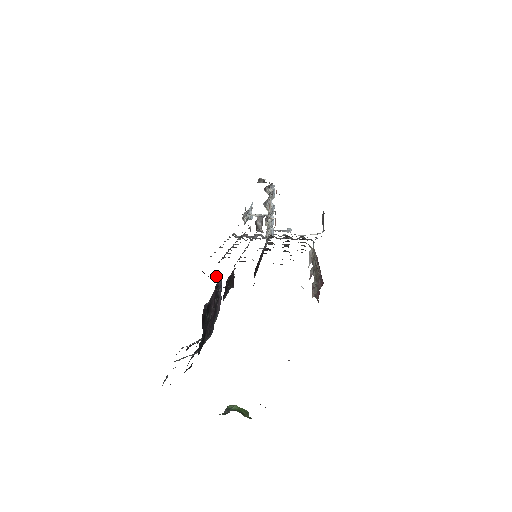
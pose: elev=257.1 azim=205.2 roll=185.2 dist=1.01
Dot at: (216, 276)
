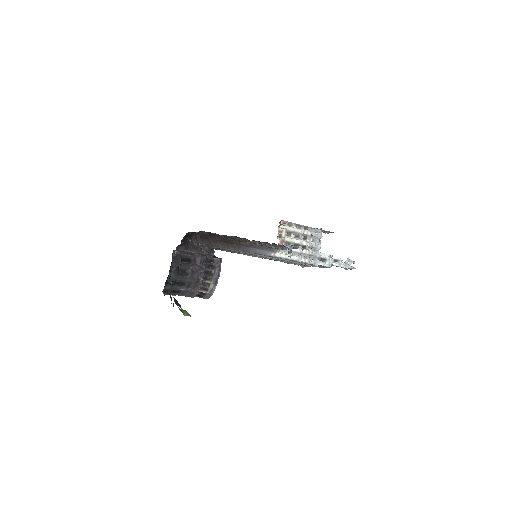
Dot at: (220, 258)
